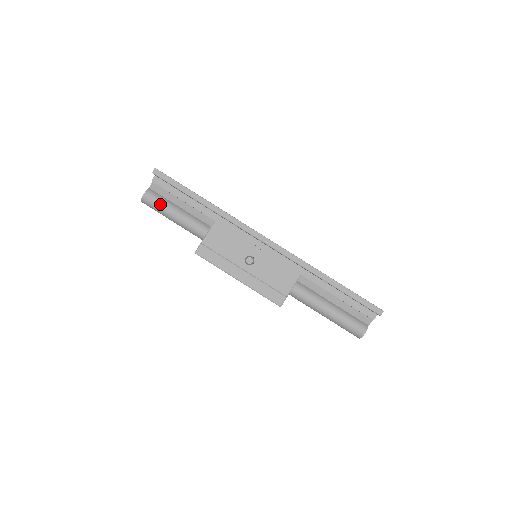
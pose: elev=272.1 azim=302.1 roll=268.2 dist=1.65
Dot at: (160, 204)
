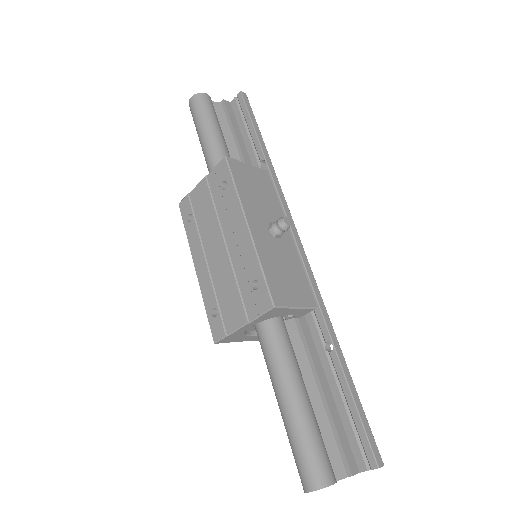
Dot at: (213, 114)
